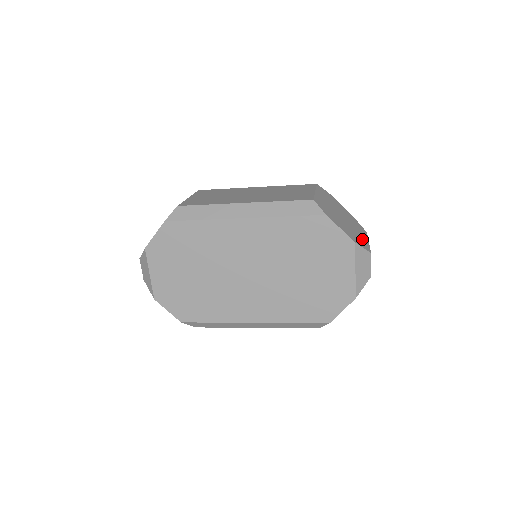
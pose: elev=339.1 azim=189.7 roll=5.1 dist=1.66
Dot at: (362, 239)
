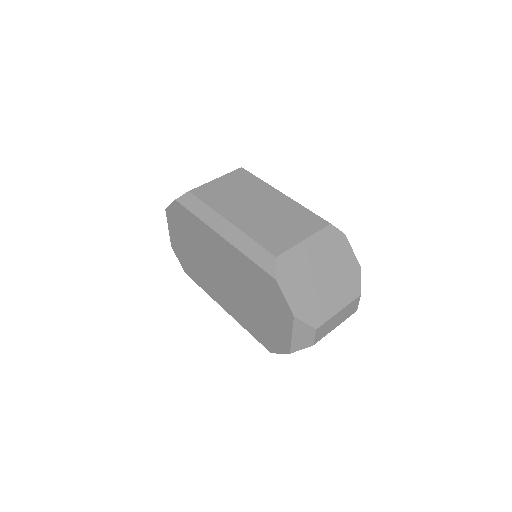
Dot at: (325, 308)
